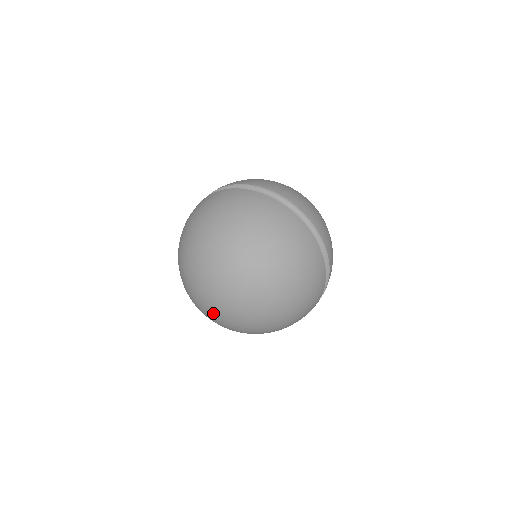
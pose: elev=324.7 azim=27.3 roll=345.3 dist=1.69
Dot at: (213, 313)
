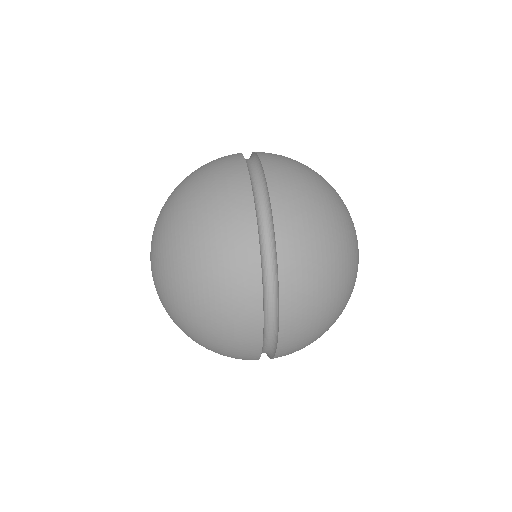
Dot at: occluded
